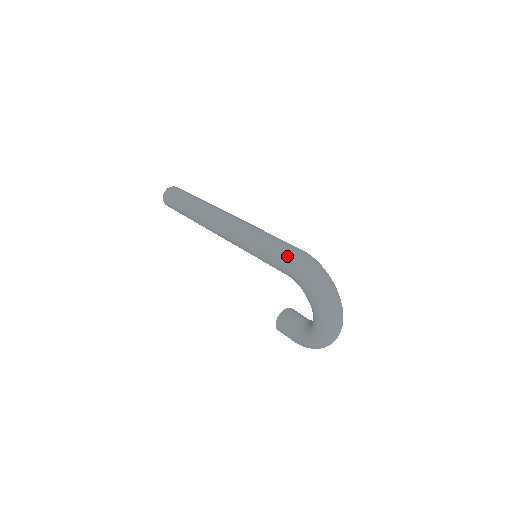
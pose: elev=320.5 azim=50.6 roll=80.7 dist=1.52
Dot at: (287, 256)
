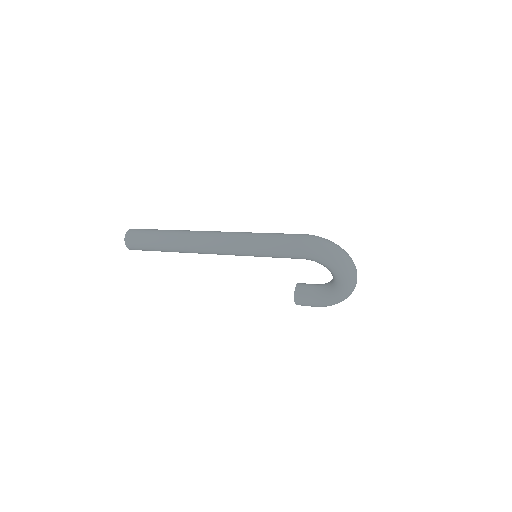
Dot at: (300, 244)
